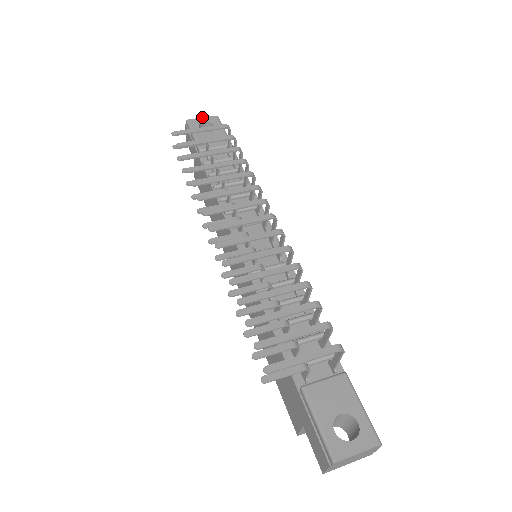
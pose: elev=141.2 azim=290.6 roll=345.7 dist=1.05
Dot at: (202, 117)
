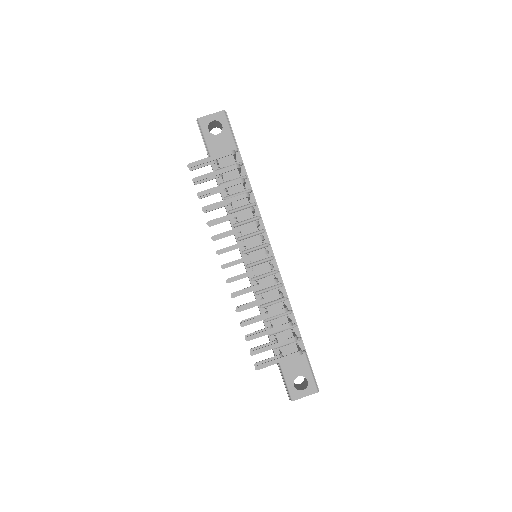
Dot at: (211, 114)
